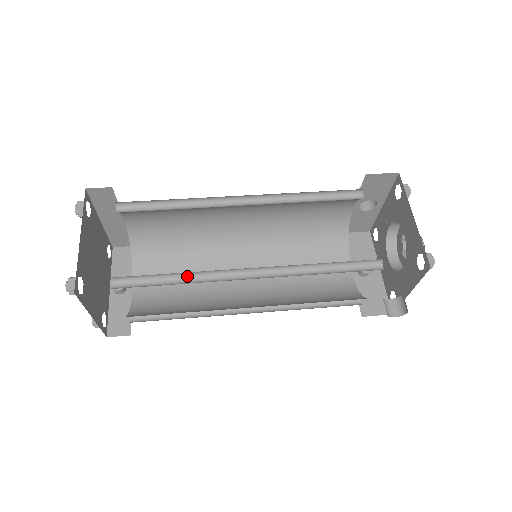
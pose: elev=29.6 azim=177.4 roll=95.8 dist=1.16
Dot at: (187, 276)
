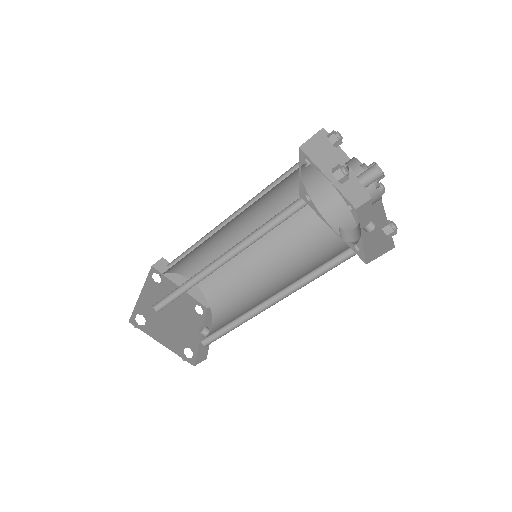
Dot at: (190, 285)
